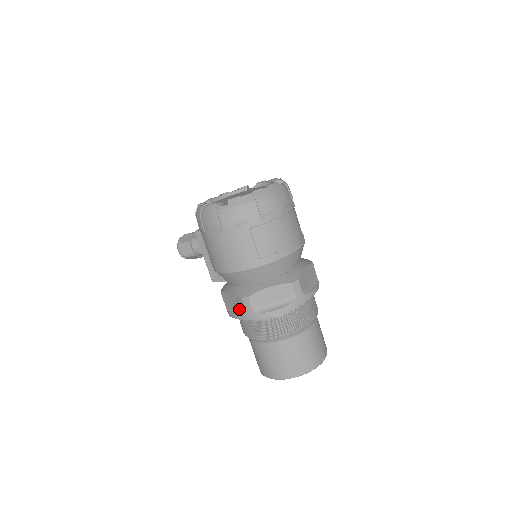
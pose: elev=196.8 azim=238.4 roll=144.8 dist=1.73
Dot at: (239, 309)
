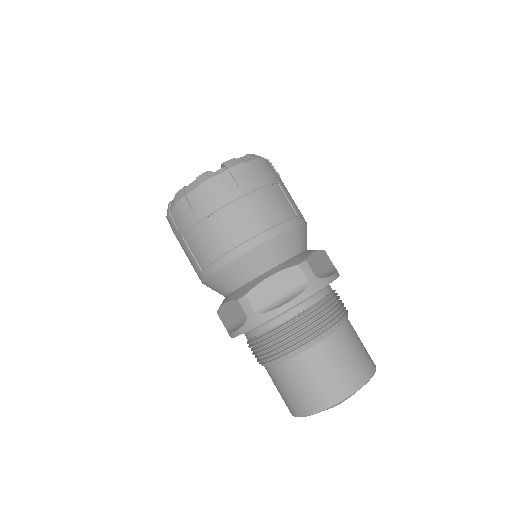
Dot at: occluded
